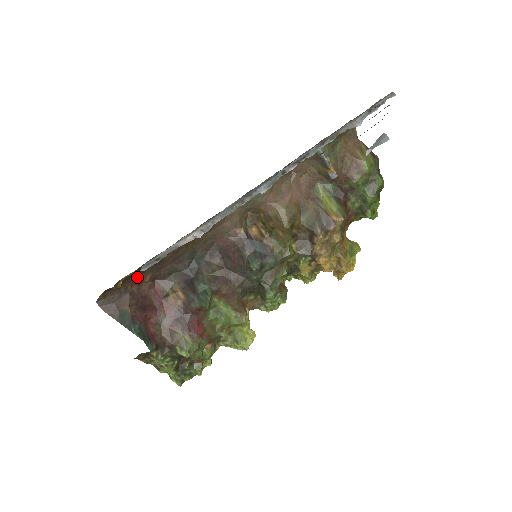
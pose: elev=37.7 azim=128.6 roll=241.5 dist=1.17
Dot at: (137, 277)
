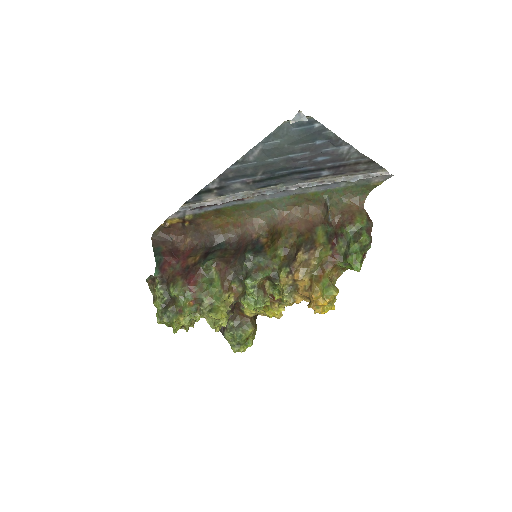
Dot at: (182, 235)
